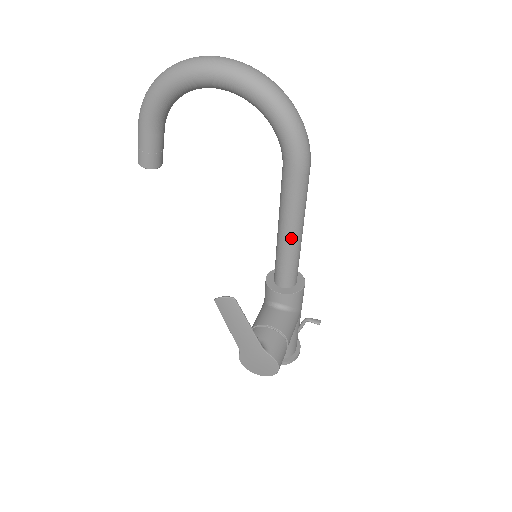
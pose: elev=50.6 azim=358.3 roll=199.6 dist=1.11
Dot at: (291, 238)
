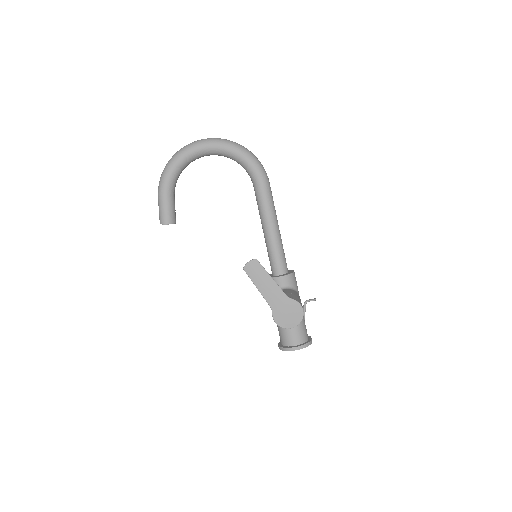
Dot at: (274, 231)
